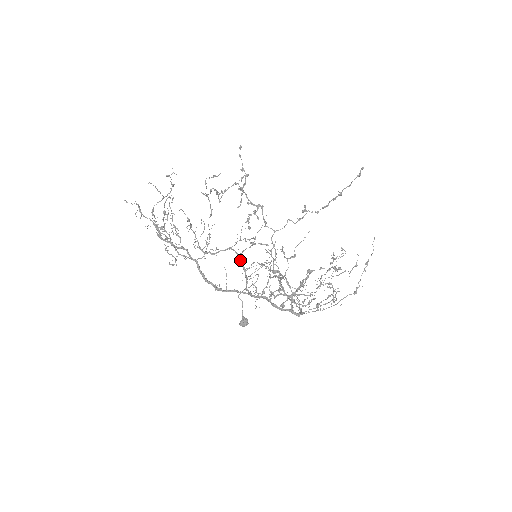
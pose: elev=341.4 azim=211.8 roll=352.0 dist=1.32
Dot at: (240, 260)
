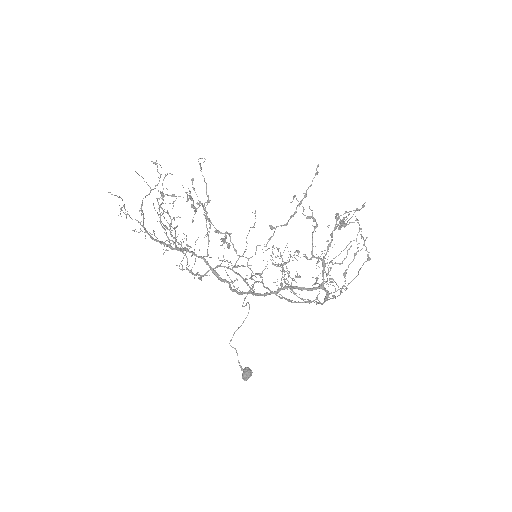
Dot at: (235, 273)
